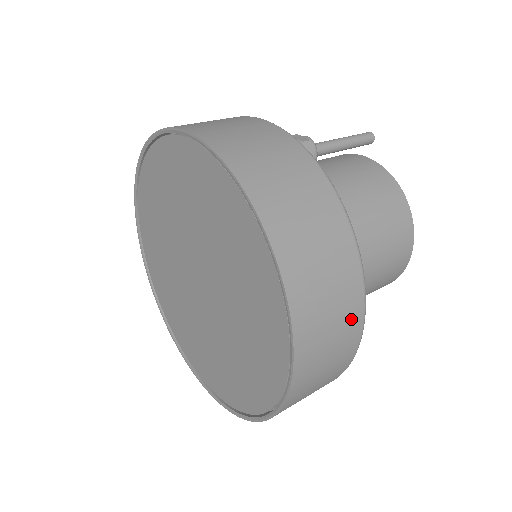
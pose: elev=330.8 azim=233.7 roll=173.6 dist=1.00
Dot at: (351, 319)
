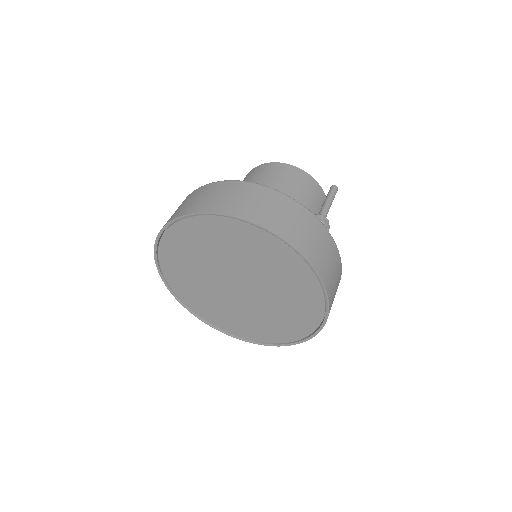
Dot at: occluded
